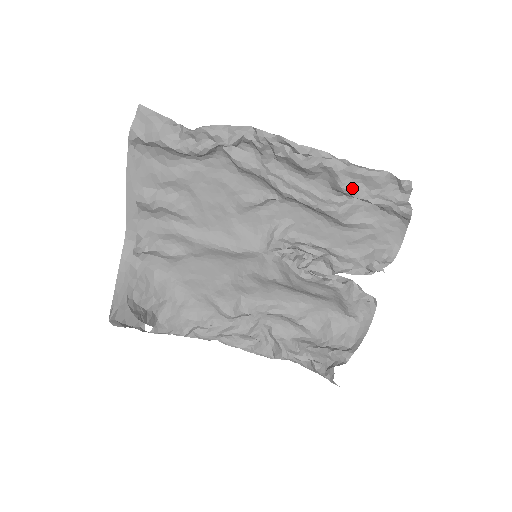
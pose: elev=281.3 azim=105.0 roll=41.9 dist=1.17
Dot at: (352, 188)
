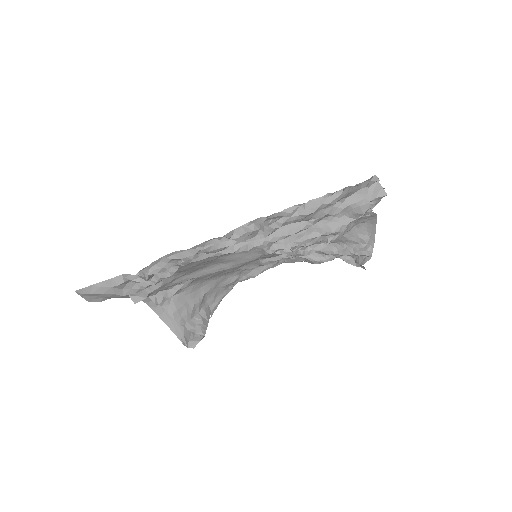
Dot at: (319, 214)
